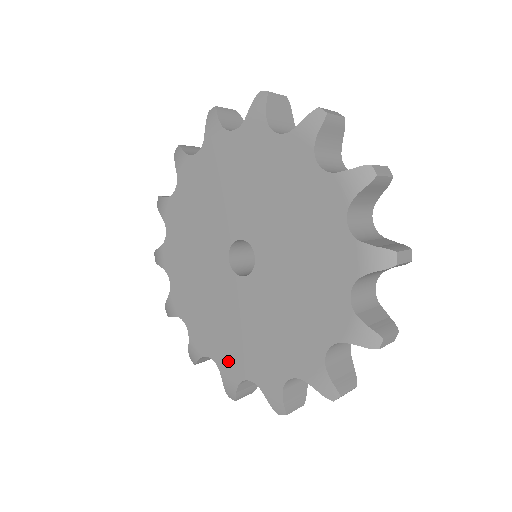
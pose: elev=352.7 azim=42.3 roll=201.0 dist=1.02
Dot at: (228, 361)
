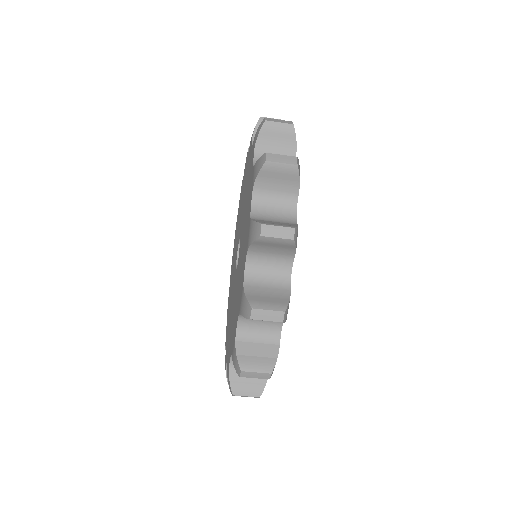
Dot at: (246, 243)
